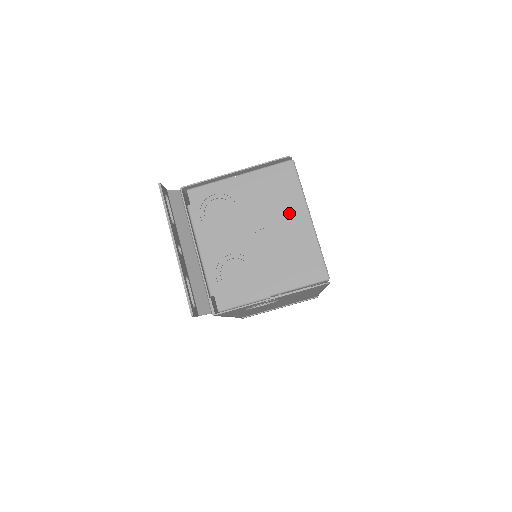
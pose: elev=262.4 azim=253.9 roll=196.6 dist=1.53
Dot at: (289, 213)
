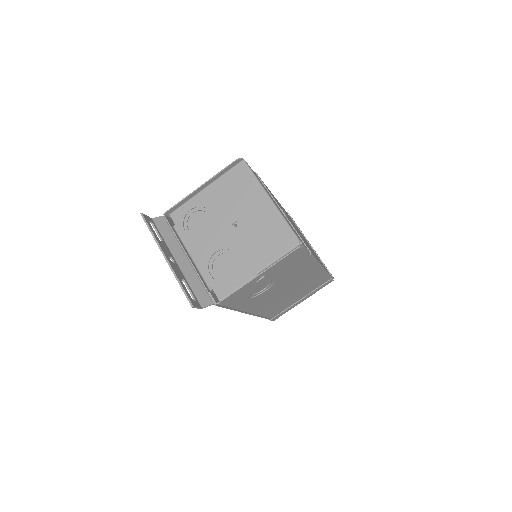
Dot at: (252, 202)
